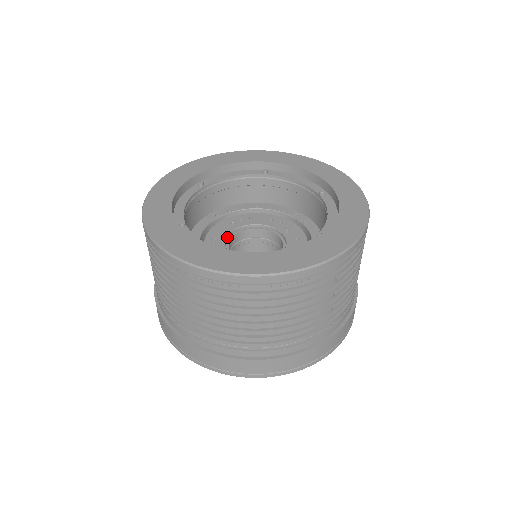
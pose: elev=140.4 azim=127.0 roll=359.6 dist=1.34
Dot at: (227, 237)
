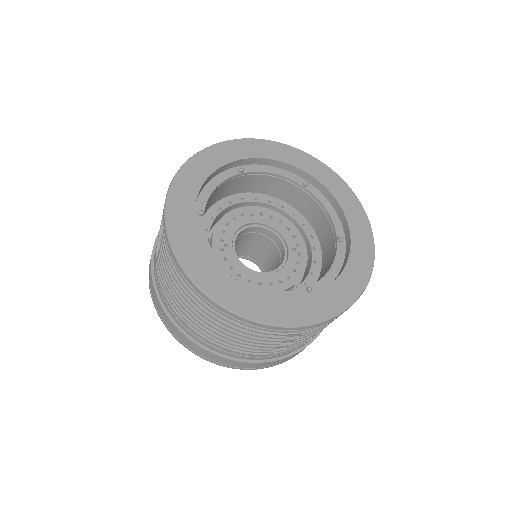
Dot at: (240, 228)
